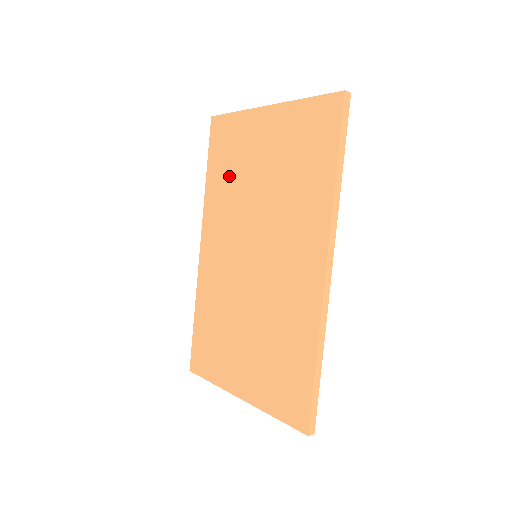
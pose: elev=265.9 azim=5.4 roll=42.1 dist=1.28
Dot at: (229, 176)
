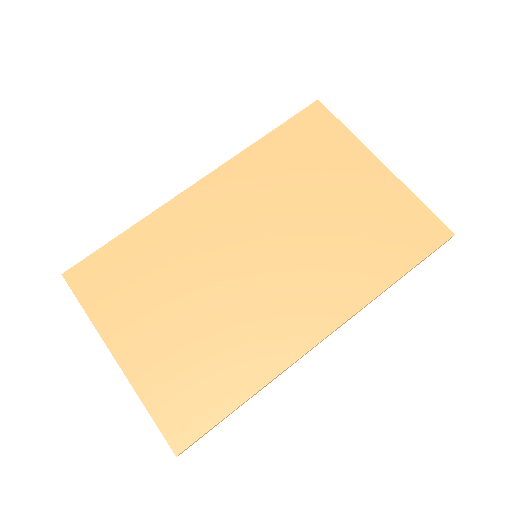
Dot at: (292, 166)
